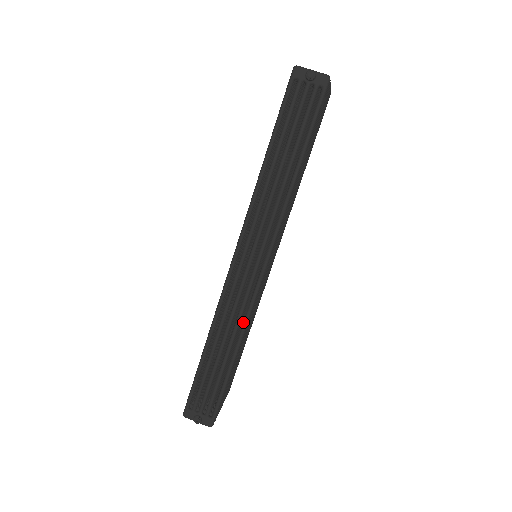
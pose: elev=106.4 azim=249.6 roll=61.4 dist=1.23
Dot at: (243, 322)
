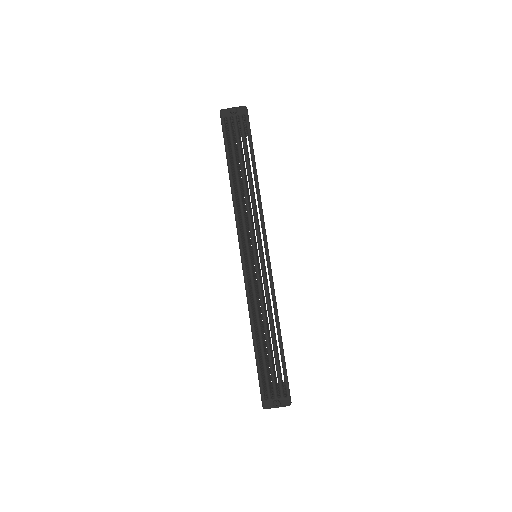
Dot at: occluded
